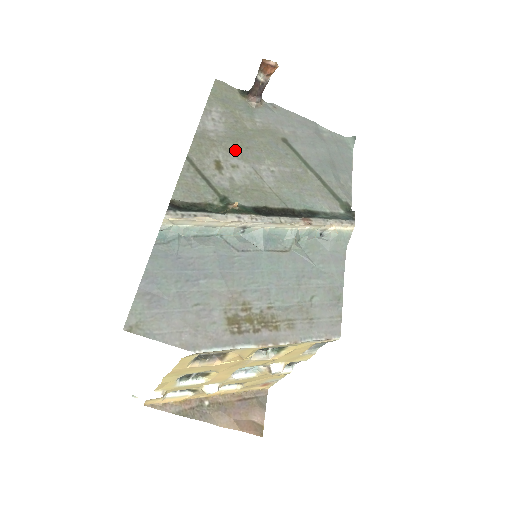
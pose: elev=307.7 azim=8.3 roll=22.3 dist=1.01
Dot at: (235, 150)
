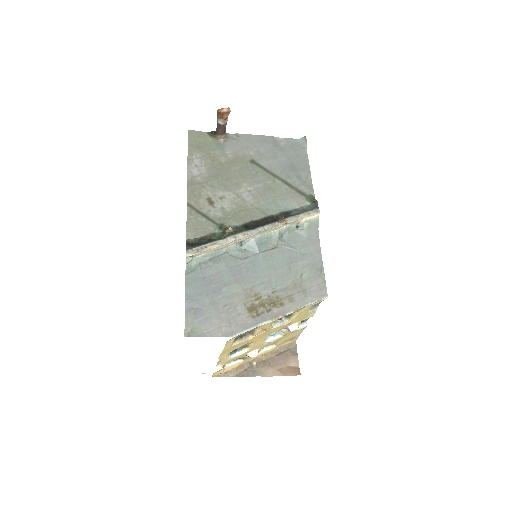
Dot at: (219, 184)
